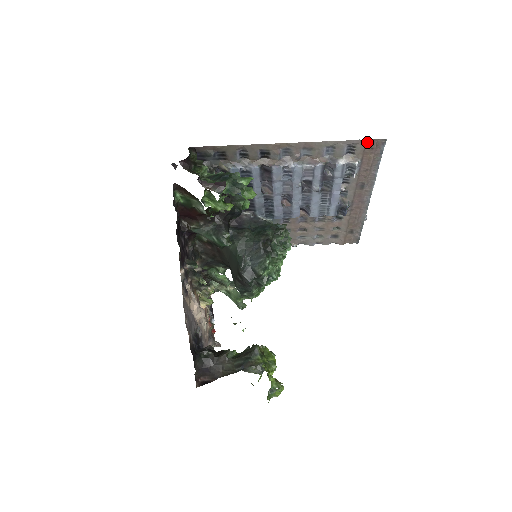
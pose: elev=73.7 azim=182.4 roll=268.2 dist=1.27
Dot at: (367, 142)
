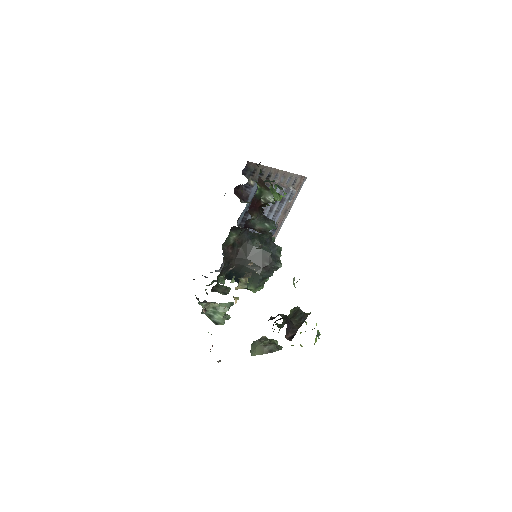
Dot at: (301, 178)
